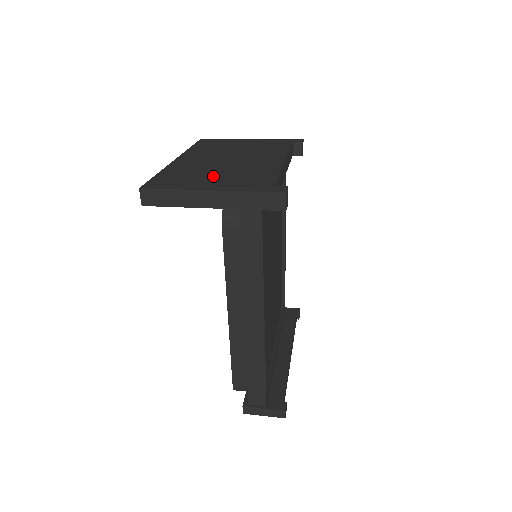
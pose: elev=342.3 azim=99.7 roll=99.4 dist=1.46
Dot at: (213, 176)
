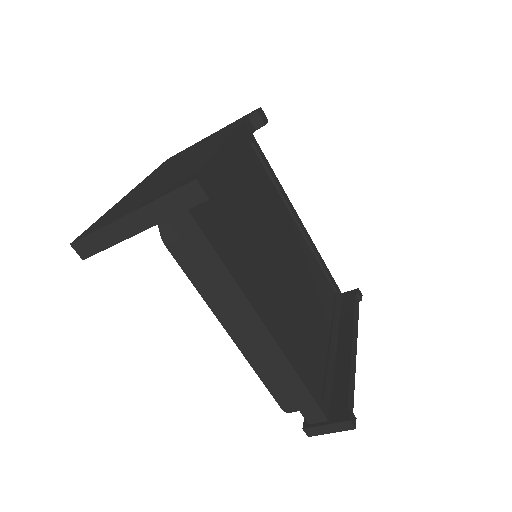
Dot at: (143, 196)
